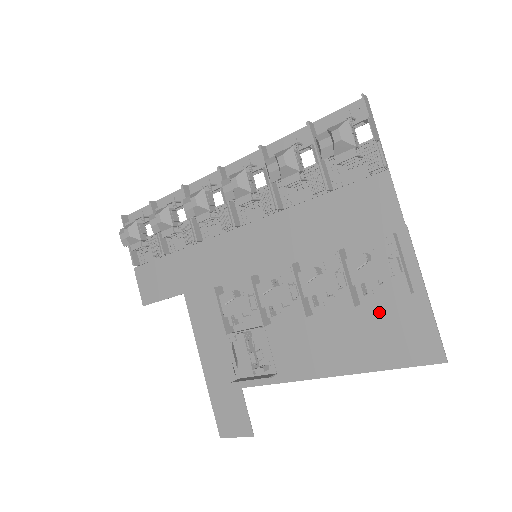
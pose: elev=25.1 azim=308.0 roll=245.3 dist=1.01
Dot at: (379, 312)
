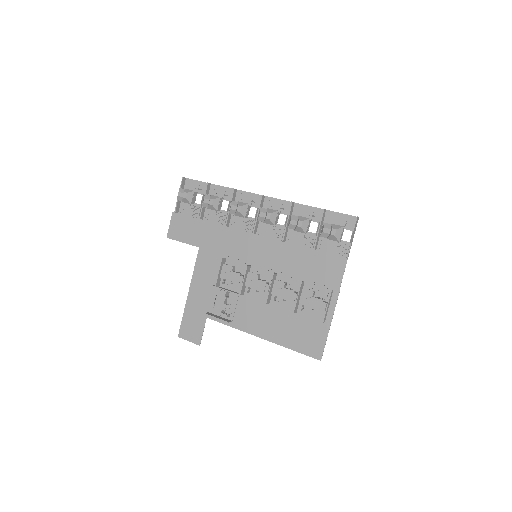
Dot at: (303, 321)
